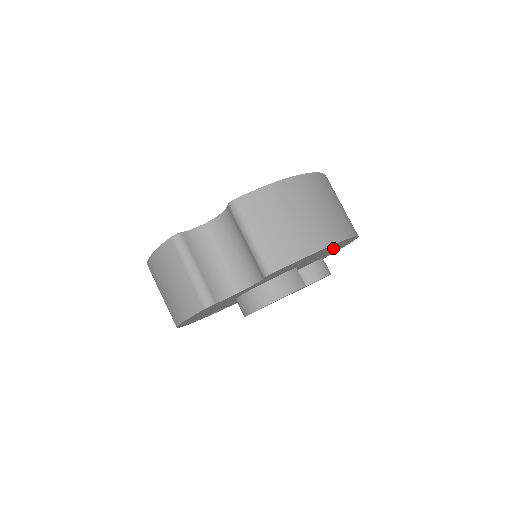
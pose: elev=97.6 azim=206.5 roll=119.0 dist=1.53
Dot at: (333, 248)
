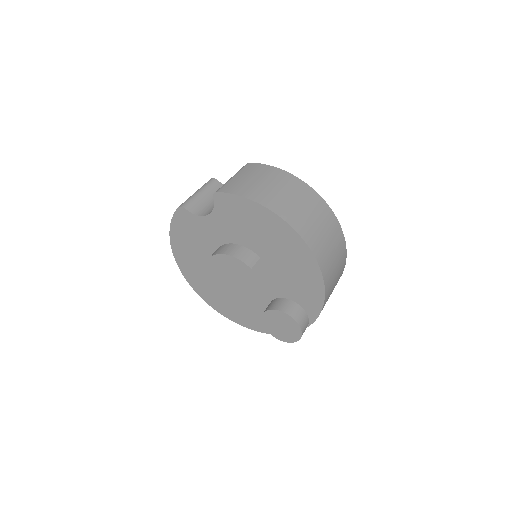
Dot at: (290, 253)
